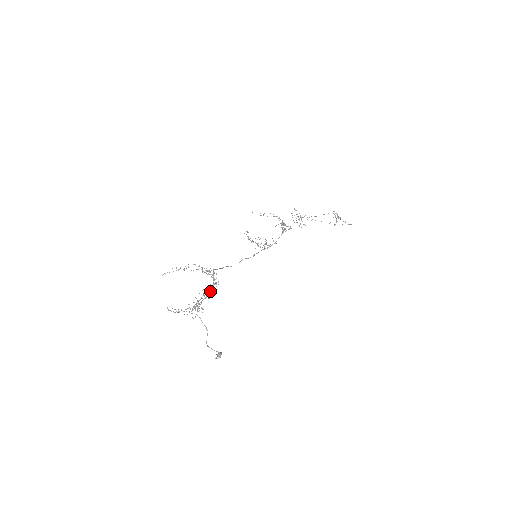
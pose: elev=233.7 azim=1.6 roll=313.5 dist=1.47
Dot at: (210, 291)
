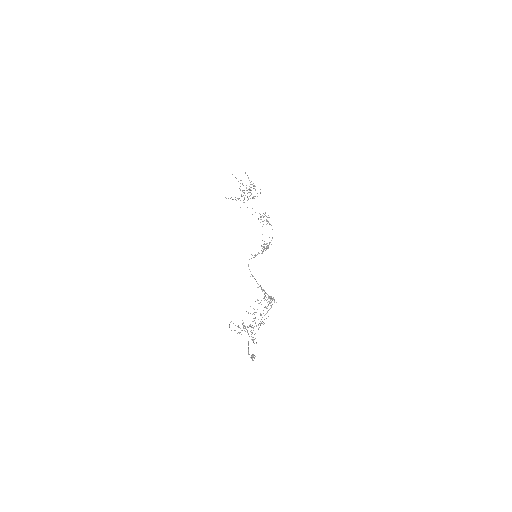
Dot at: (266, 313)
